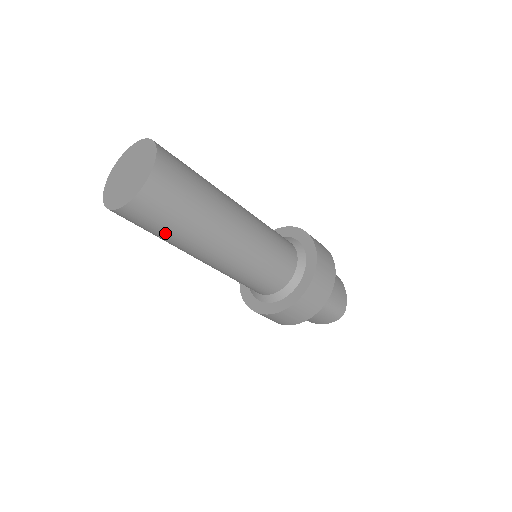
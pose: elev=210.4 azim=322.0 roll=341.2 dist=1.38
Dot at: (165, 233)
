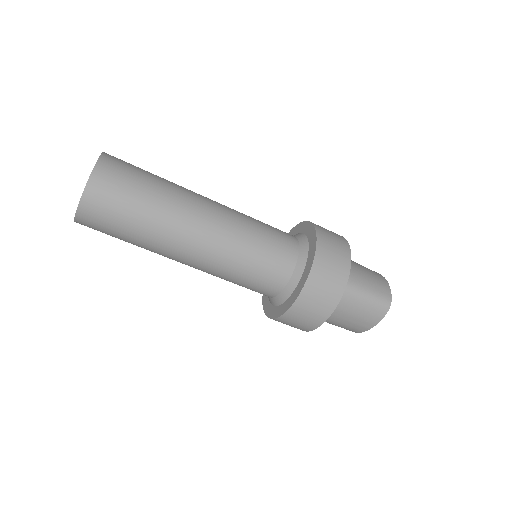
Dot at: (131, 229)
